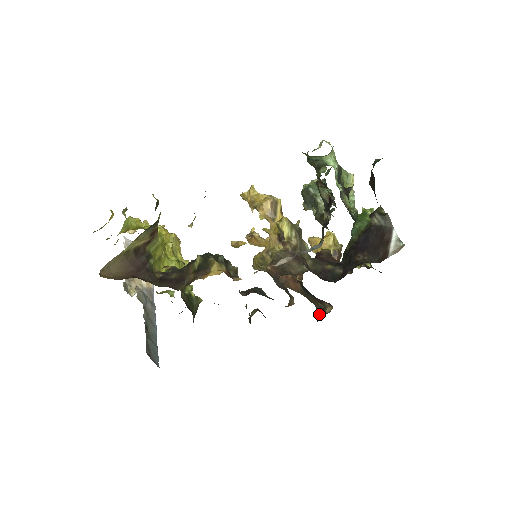
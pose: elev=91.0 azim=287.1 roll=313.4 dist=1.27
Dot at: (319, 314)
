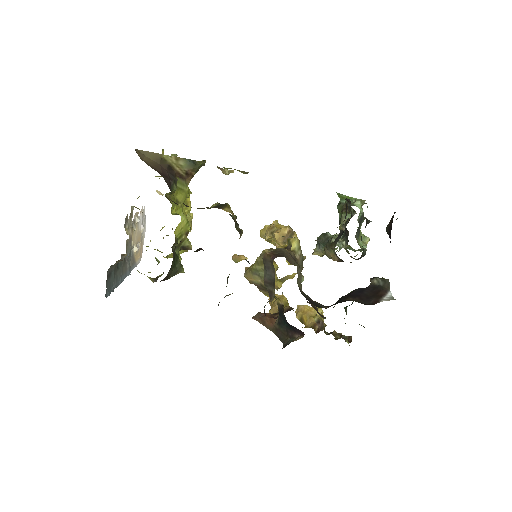
Dot at: (284, 346)
